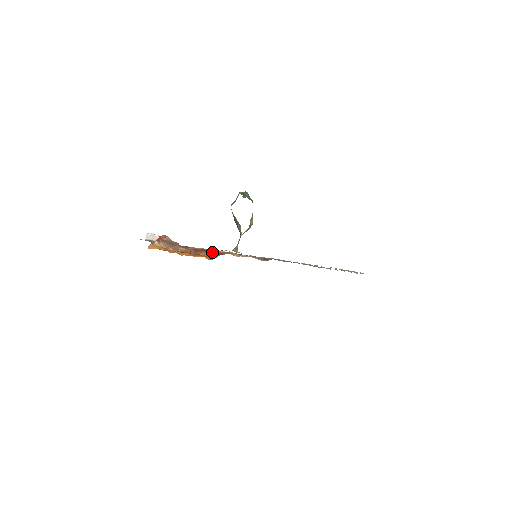
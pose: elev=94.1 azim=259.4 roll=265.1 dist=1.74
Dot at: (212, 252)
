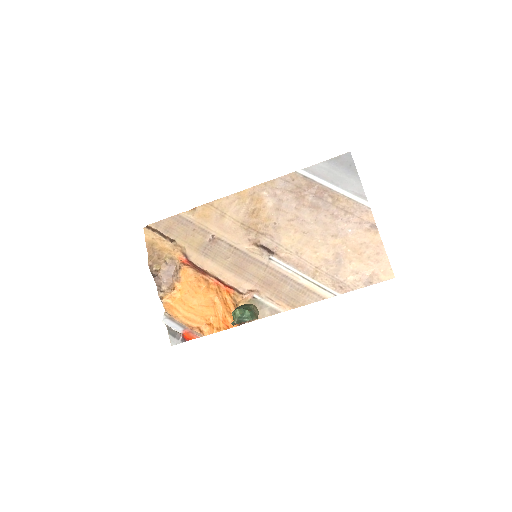
Dot at: (217, 281)
